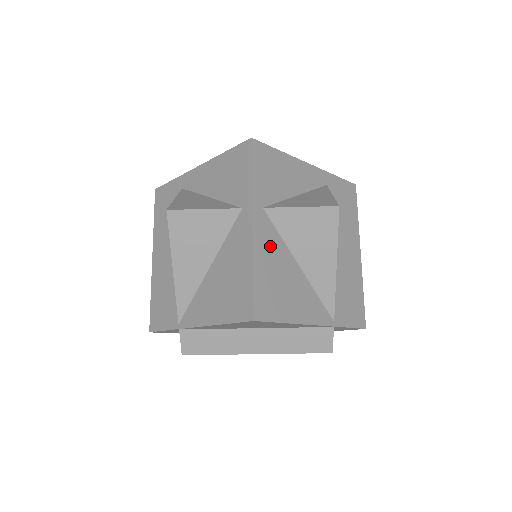
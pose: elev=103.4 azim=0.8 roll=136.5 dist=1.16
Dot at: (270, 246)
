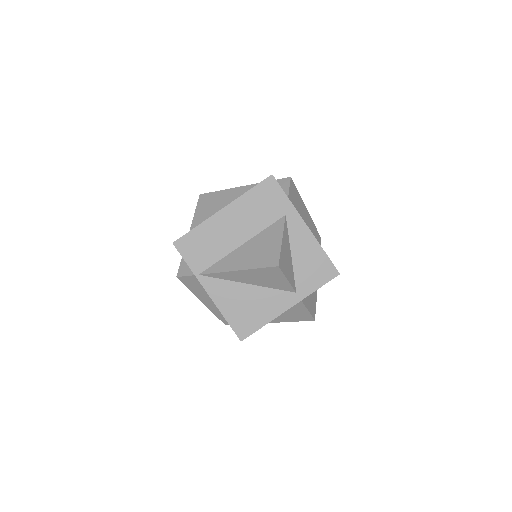
Dot at: occluded
